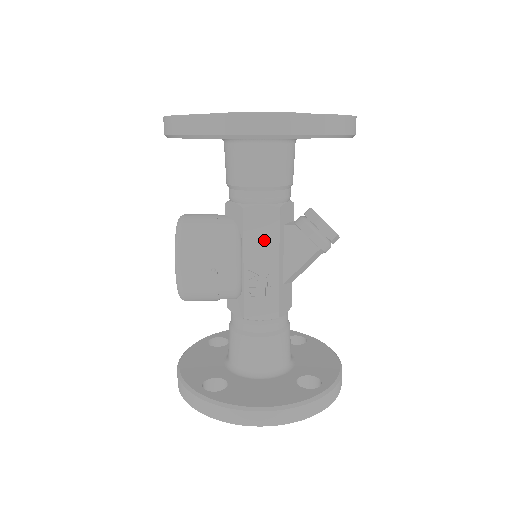
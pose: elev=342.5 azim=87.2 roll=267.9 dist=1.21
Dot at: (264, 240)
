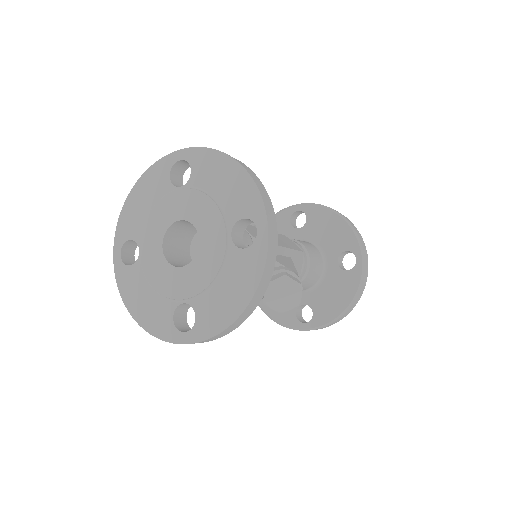
Dot at: occluded
